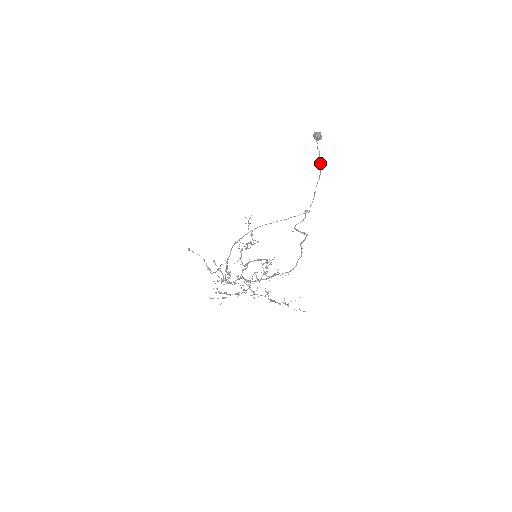
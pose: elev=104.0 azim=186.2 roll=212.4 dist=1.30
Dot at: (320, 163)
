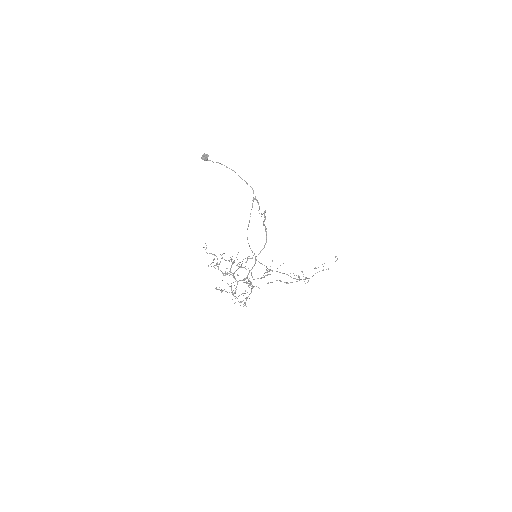
Dot at: occluded
